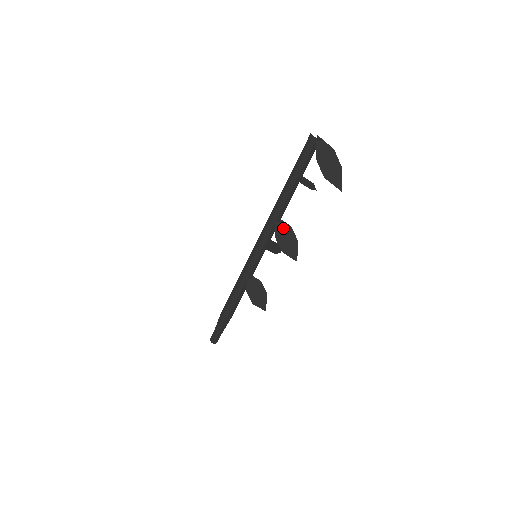
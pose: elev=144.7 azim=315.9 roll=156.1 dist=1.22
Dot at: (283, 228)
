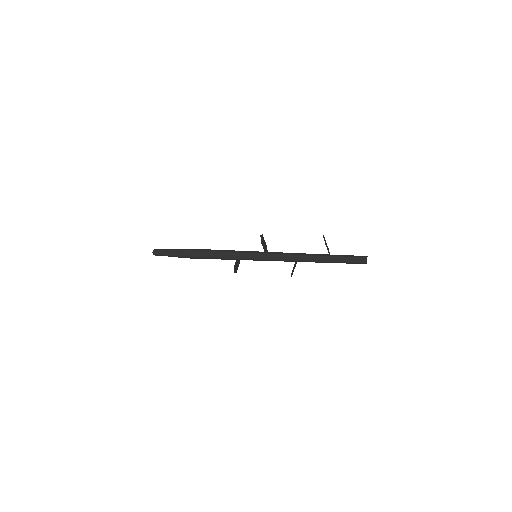
Dot at: occluded
